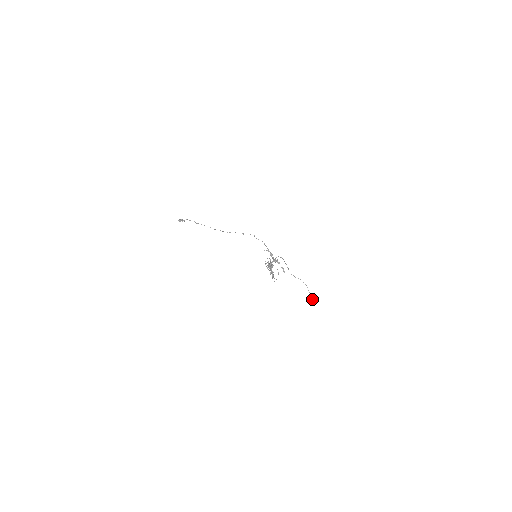
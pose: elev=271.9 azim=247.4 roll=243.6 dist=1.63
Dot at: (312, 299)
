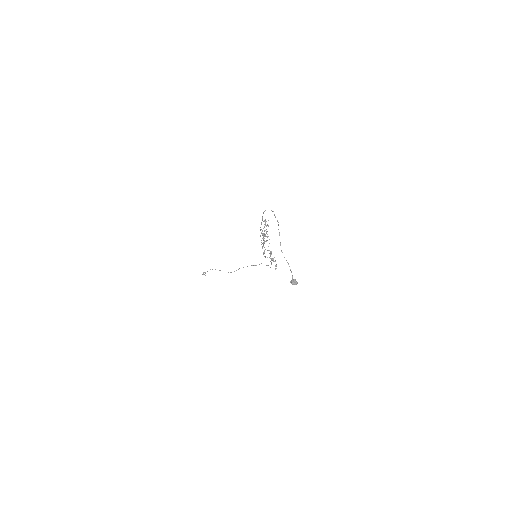
Dot at: (292, 281)
